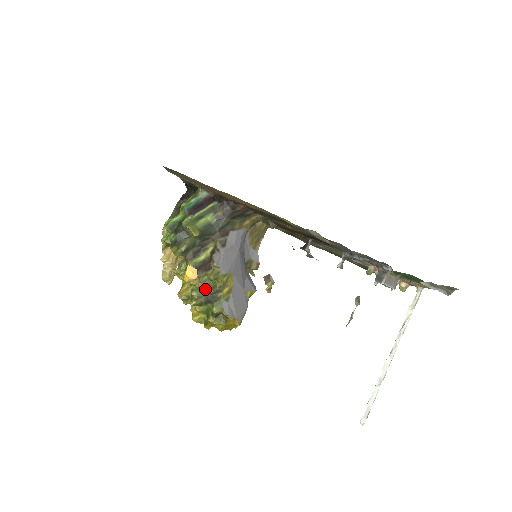
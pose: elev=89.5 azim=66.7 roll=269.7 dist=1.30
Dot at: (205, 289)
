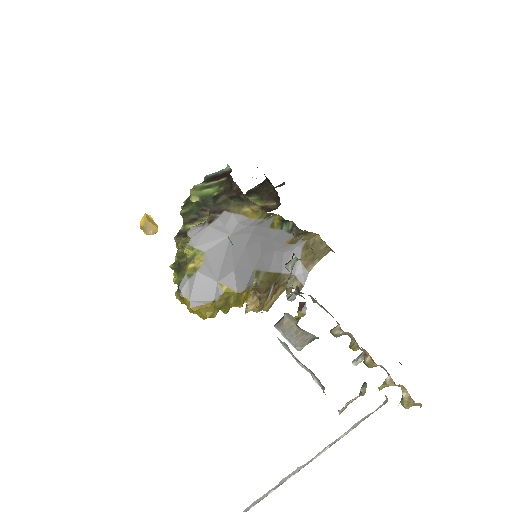
Dot at: (177, 255)
